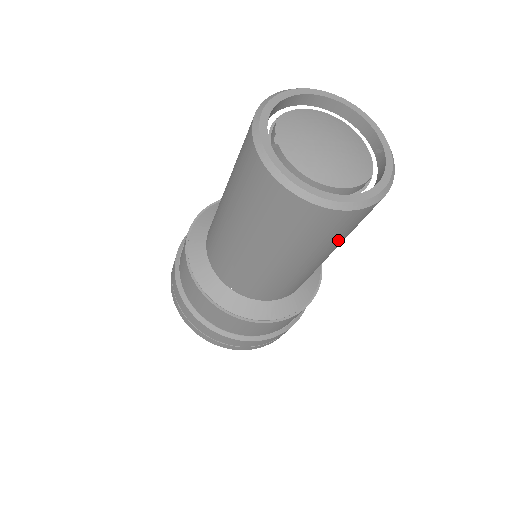
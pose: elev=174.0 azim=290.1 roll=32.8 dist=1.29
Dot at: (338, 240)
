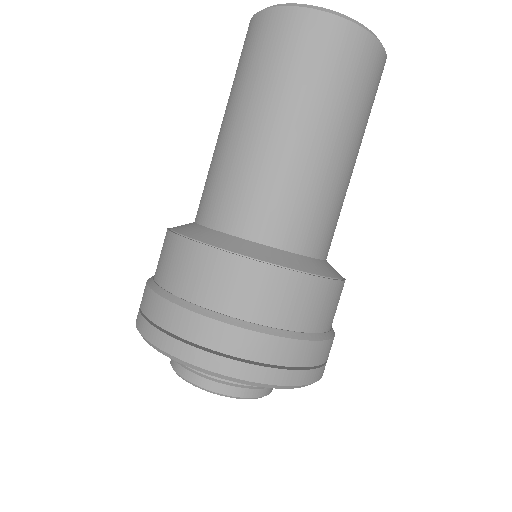
Dot at: occluded
